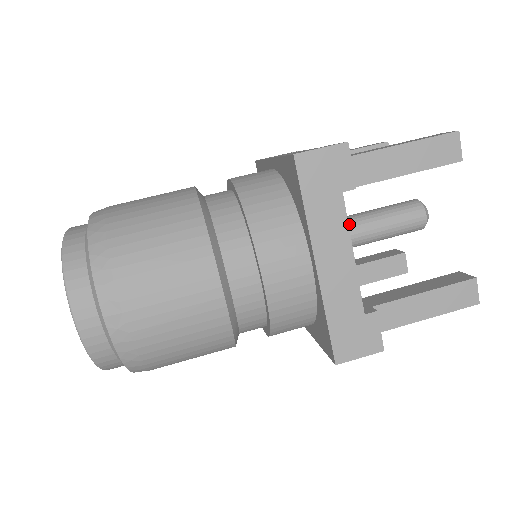
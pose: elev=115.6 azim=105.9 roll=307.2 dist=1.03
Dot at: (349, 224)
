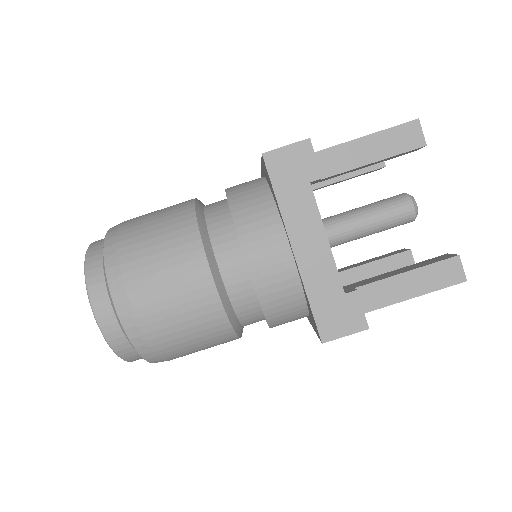
Dot at: (338, 220)
